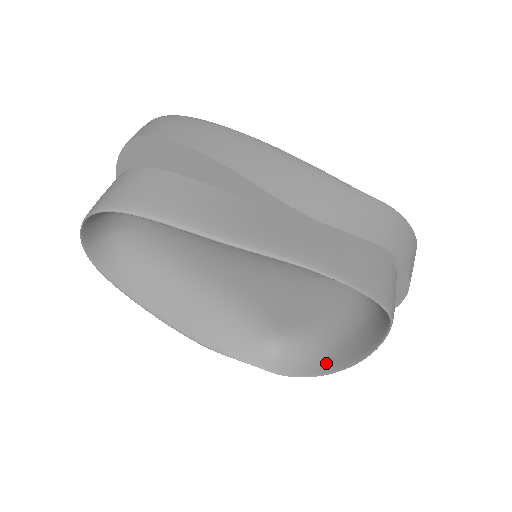
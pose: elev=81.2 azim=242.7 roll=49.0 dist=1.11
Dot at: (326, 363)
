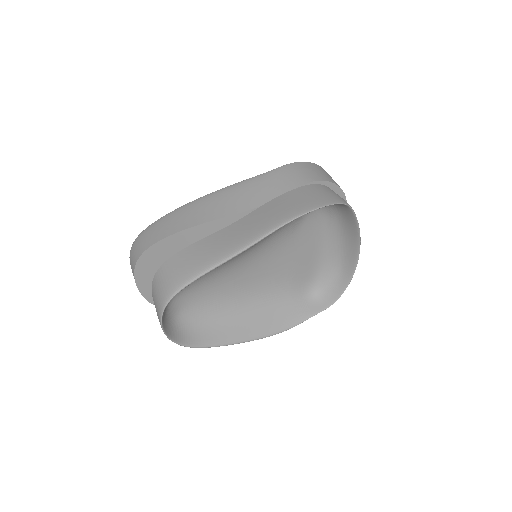
Dot at: (347, 270)
